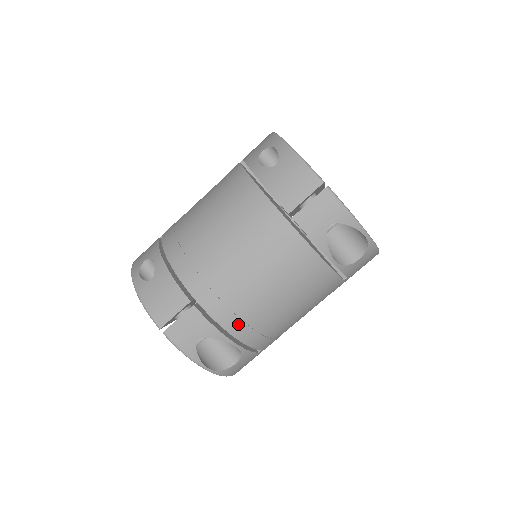
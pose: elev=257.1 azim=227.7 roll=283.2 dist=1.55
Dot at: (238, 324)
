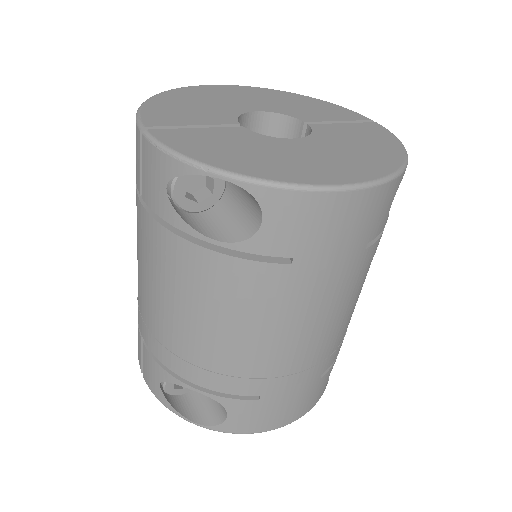
Dot at: (177, 361)
